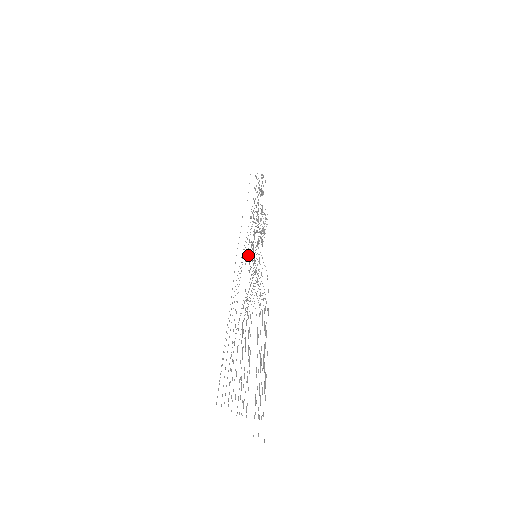
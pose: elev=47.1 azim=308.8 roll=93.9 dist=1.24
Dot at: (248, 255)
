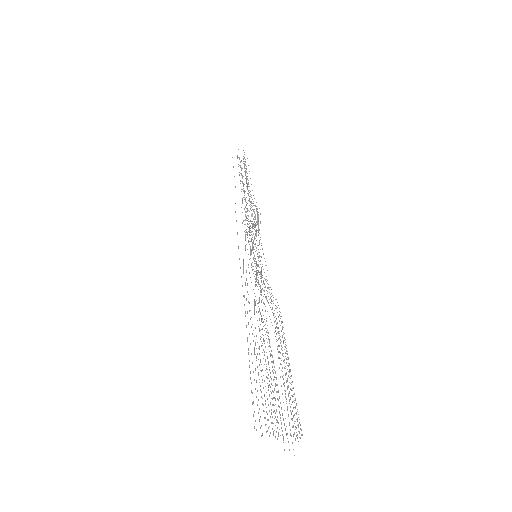
Dot at: occluded
